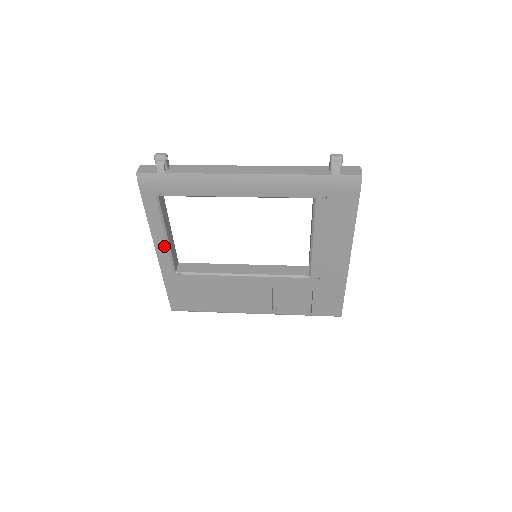
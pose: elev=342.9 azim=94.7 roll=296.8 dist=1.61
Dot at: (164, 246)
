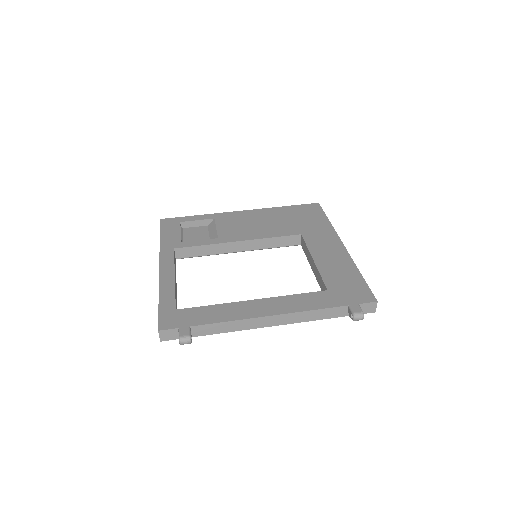
Dot at: occluded
